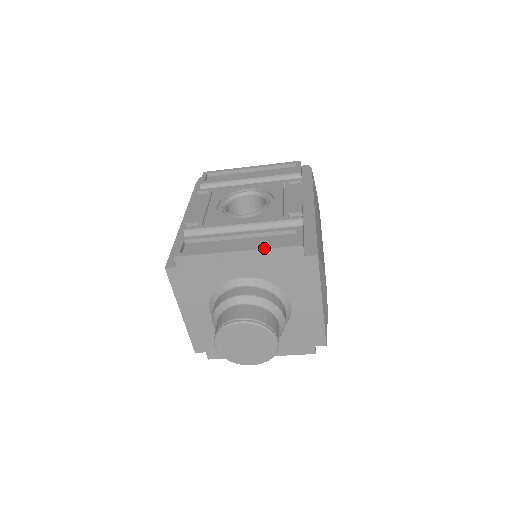
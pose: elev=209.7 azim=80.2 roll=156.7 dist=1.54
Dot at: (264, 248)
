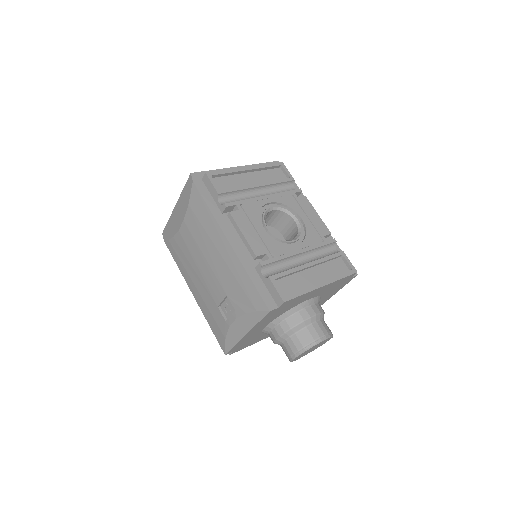
Dot at: (338, 279)
